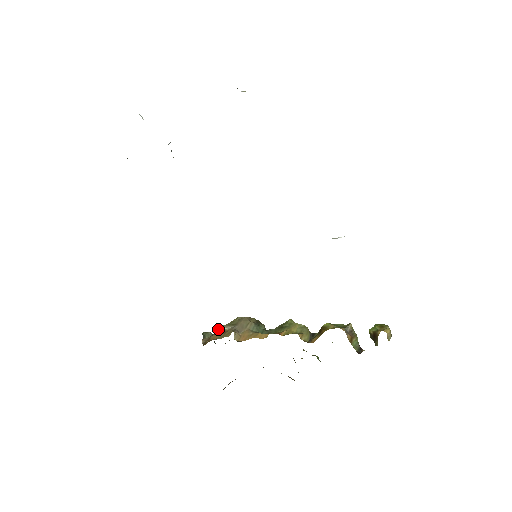
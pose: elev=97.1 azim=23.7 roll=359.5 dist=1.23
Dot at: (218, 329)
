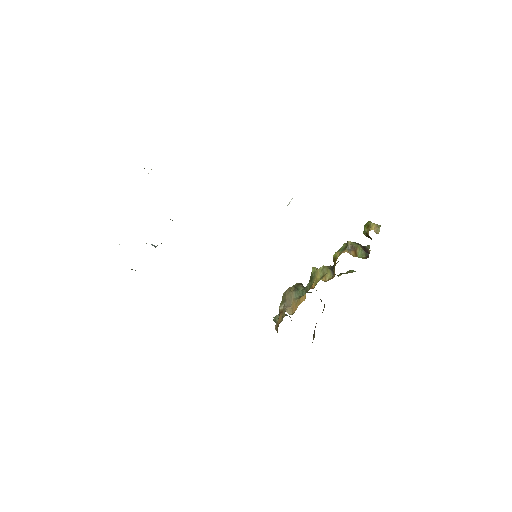
Dot at: occluded
